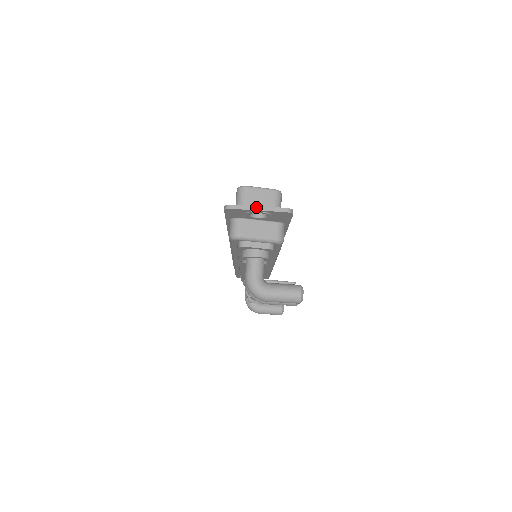
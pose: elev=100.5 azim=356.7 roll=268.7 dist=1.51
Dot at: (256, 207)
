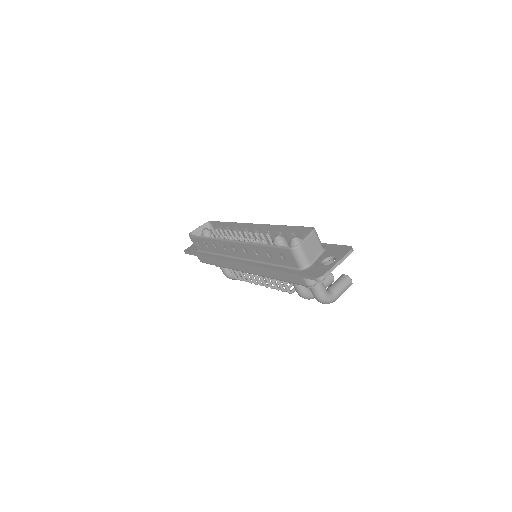
Dot at: (336, 264)
